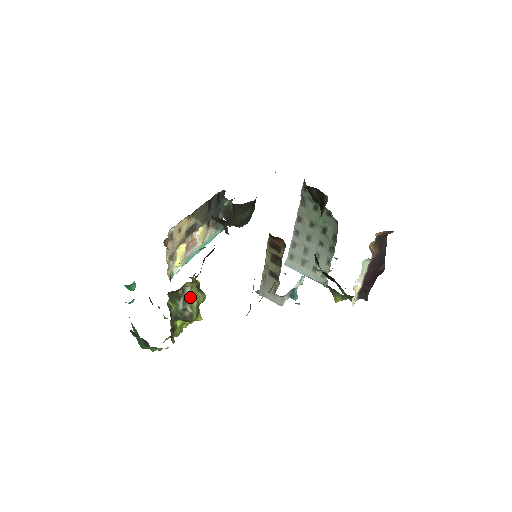
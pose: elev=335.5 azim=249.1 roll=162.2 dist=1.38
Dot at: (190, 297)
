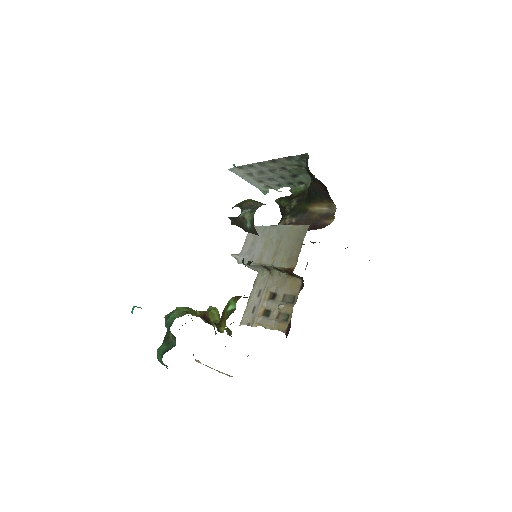
Dot at: occluded
